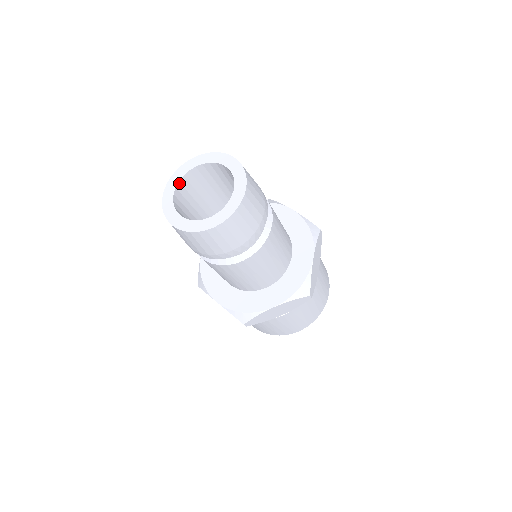
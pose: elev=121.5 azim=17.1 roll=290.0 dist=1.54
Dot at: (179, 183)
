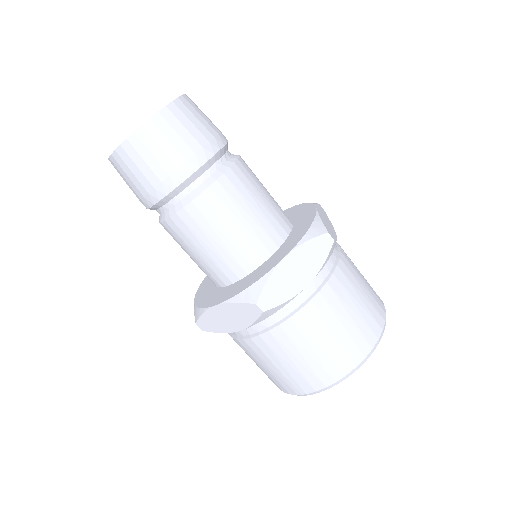
Dot at: occluded
